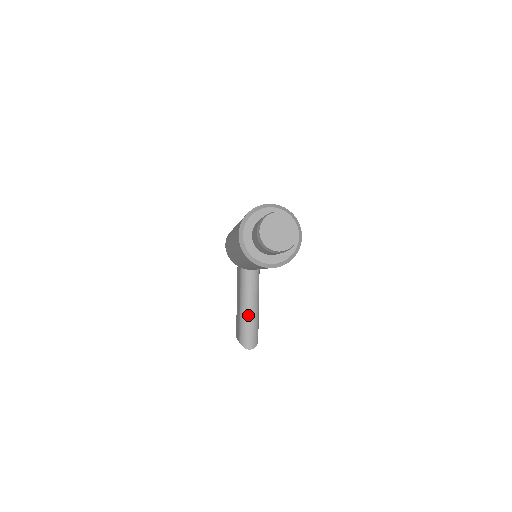
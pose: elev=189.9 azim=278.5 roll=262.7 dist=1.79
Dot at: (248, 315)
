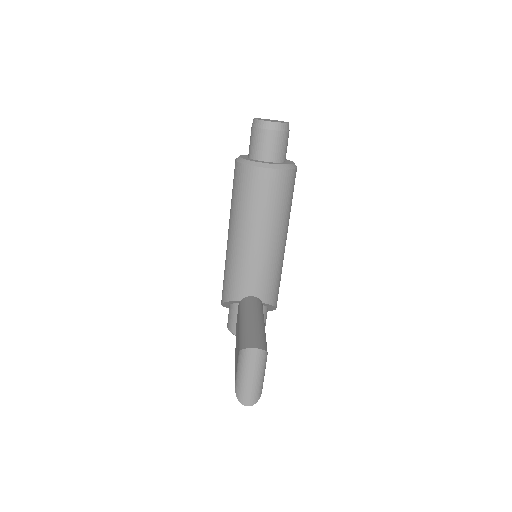
Dot at: (251, 323)
